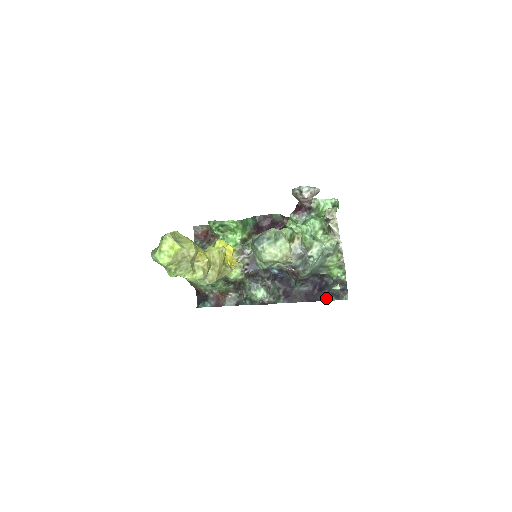
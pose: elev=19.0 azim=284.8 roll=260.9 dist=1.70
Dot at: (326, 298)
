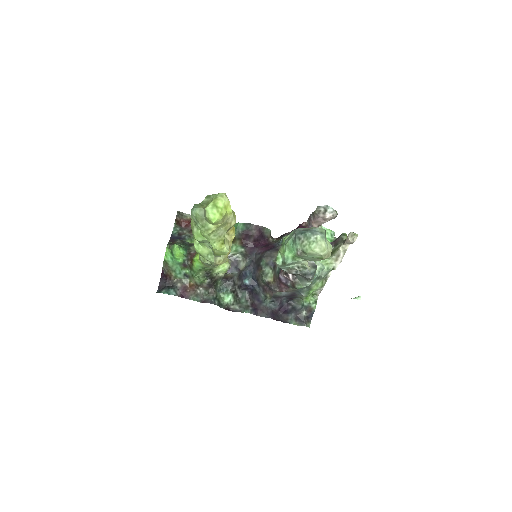
Dot at: (291, 321)
